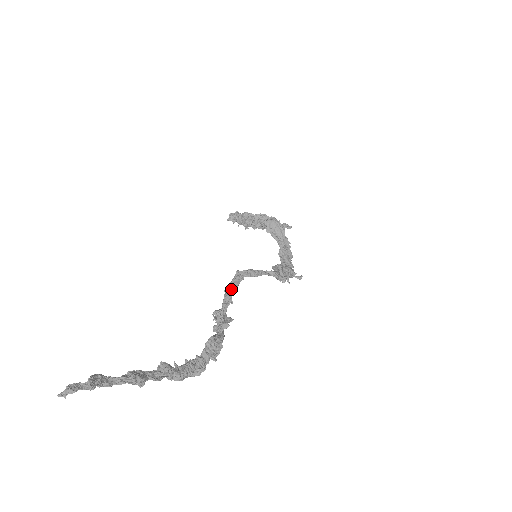
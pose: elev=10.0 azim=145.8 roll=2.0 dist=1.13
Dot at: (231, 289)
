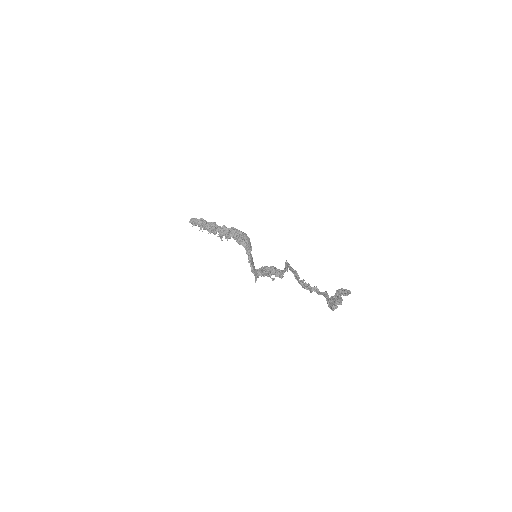
Dot at: (295, 270)
